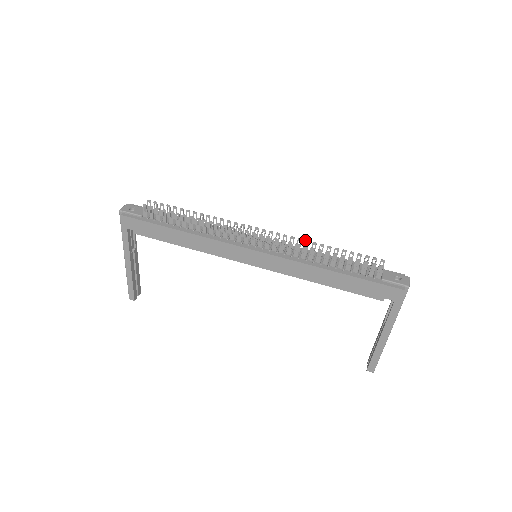
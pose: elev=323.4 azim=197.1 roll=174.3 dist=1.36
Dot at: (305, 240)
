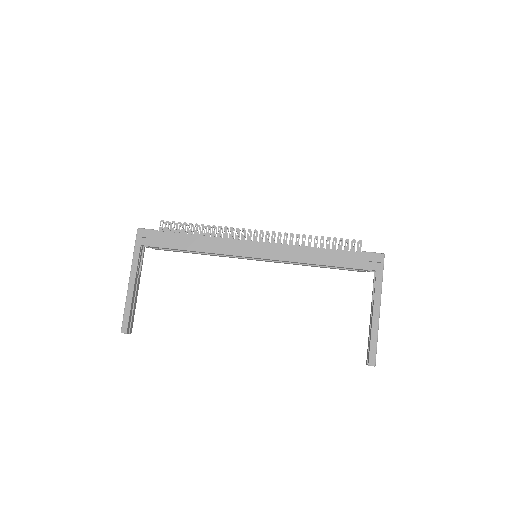
Dot at: occluded
